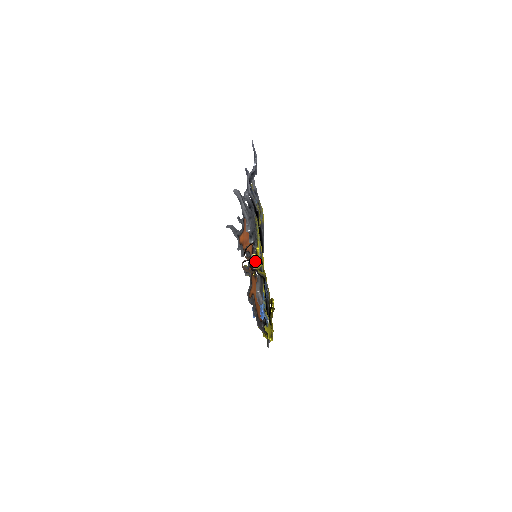
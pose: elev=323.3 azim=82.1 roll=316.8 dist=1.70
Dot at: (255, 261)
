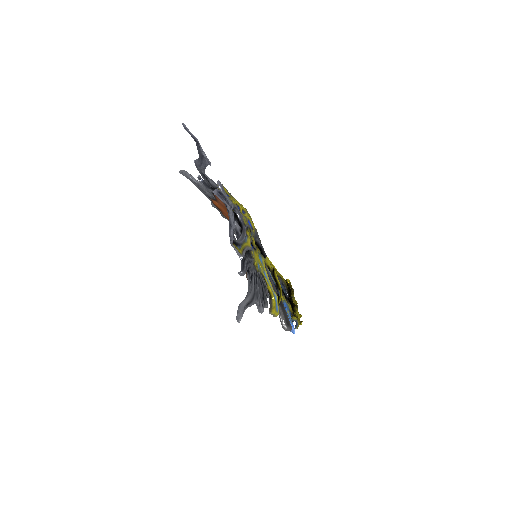
Dot at: (275, 314)
